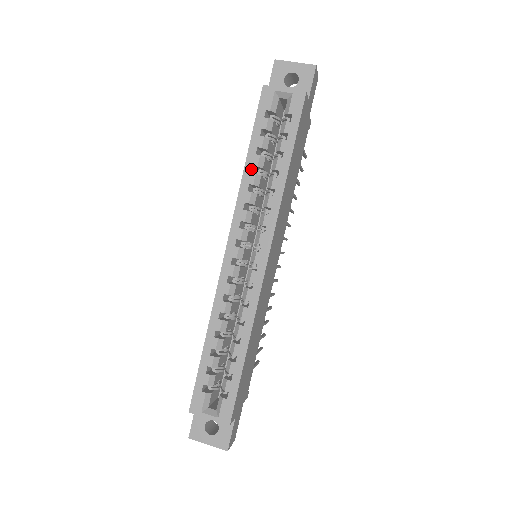
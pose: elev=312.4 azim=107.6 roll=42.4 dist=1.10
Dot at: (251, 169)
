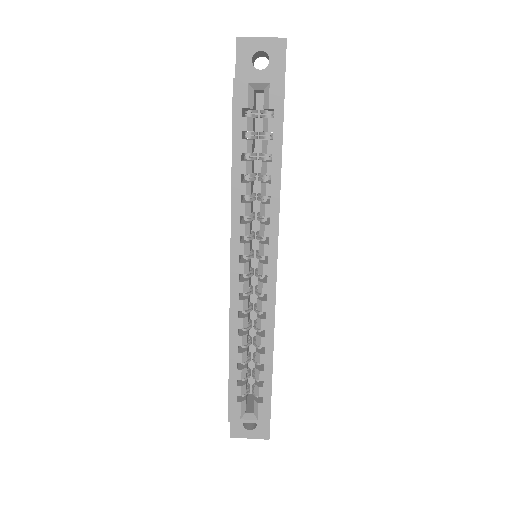
Dot at: (239, 178)
